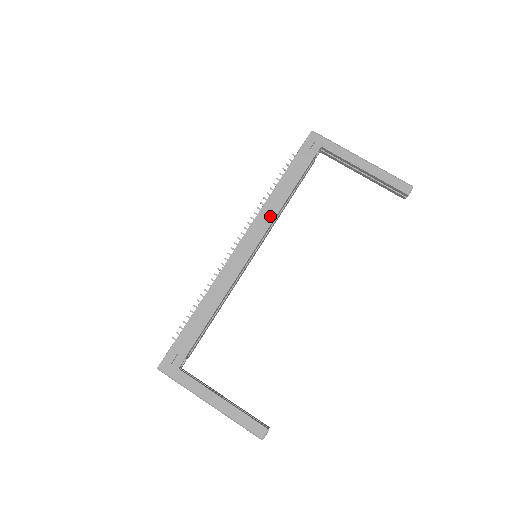
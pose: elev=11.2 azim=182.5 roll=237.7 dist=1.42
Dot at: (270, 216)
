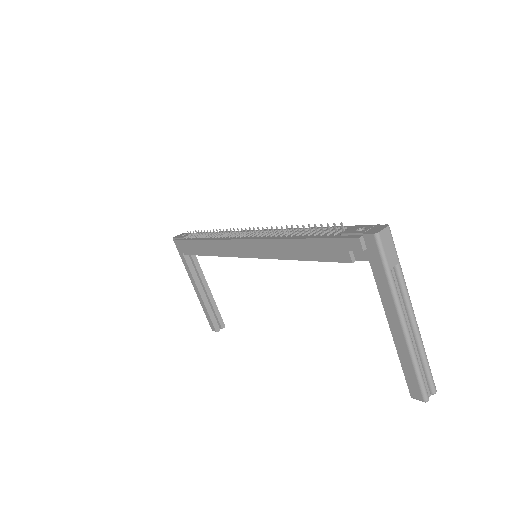
Dot at: (272, 253)
